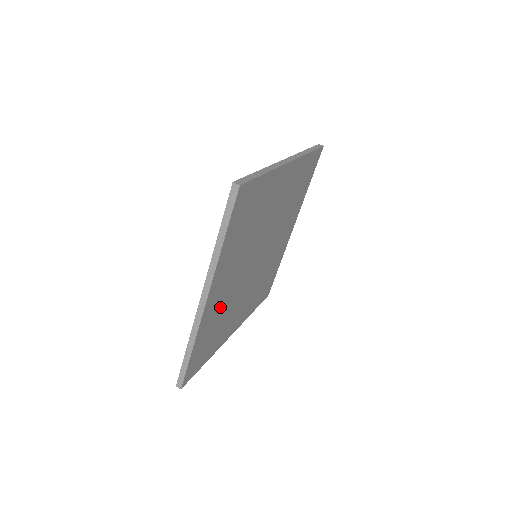
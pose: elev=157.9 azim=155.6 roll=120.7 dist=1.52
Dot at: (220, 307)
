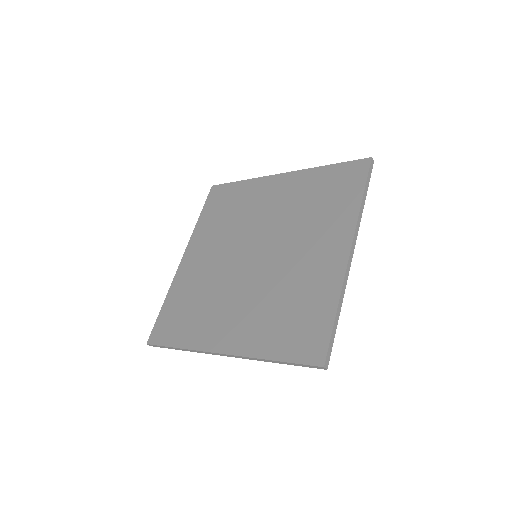
Dot at: occluded
